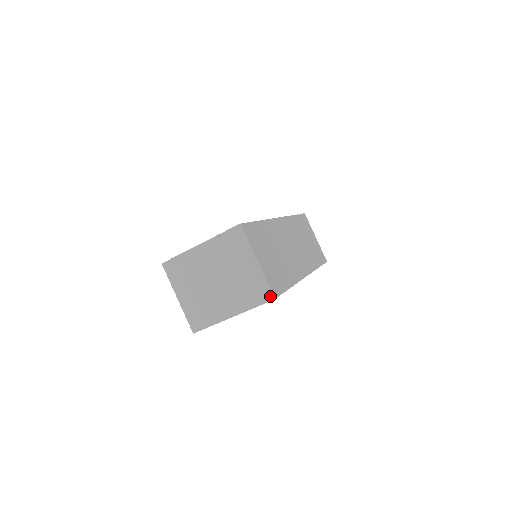
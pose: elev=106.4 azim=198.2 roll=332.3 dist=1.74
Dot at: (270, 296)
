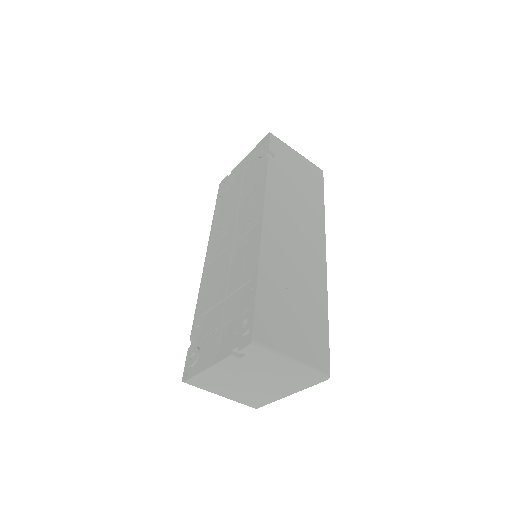
Dot at: (324, 377)
